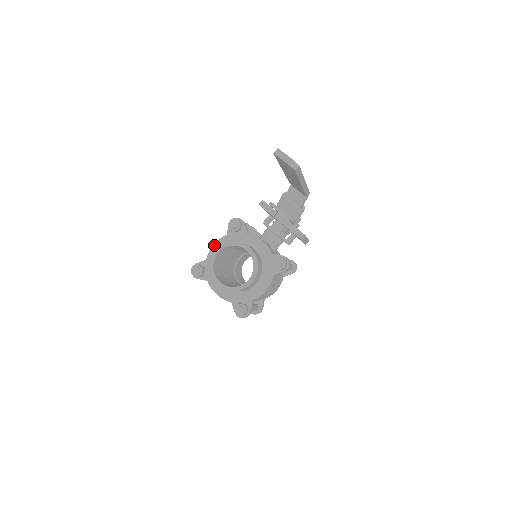
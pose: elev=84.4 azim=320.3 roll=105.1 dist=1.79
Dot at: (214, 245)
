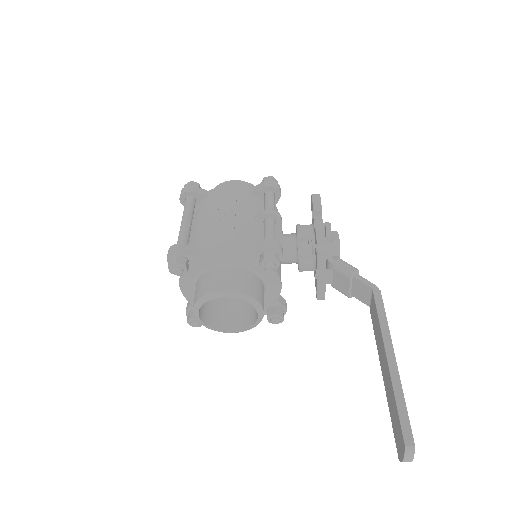
Dot at: (223, 253)
